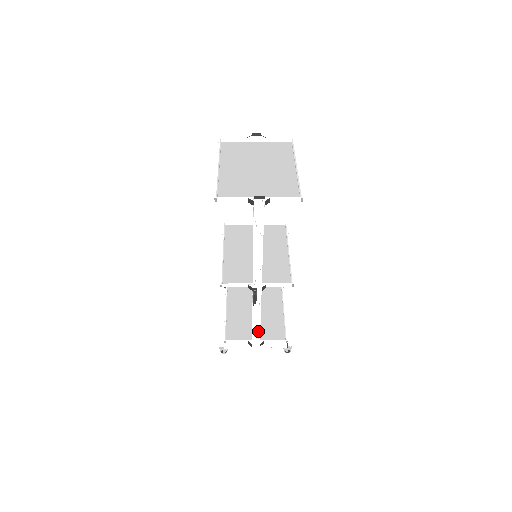
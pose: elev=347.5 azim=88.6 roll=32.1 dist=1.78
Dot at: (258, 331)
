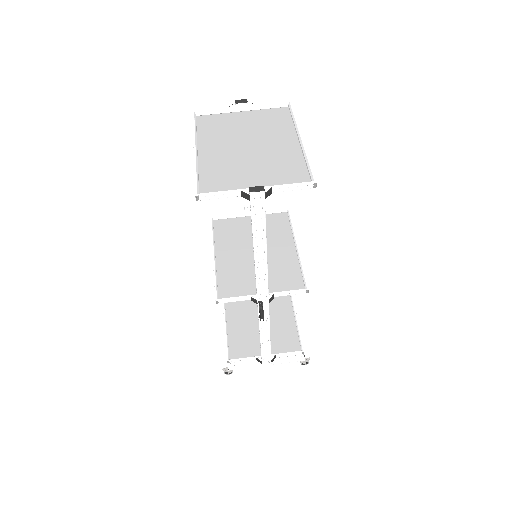
Dot at: (268, 346)
